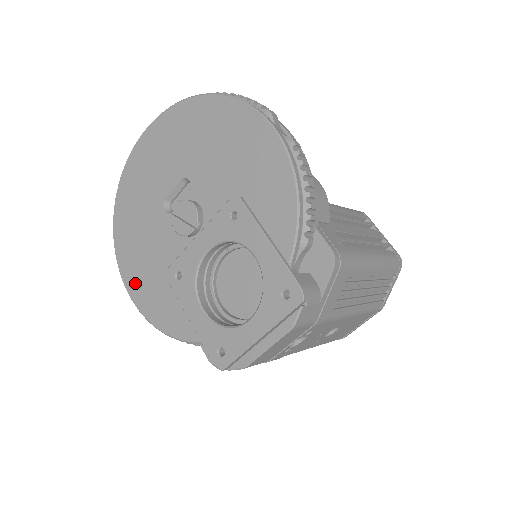
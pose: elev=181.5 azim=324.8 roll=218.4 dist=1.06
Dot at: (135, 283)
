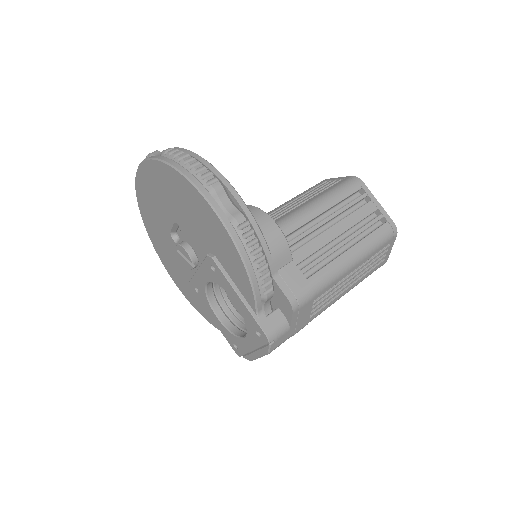
Dot at: (176, 279)
